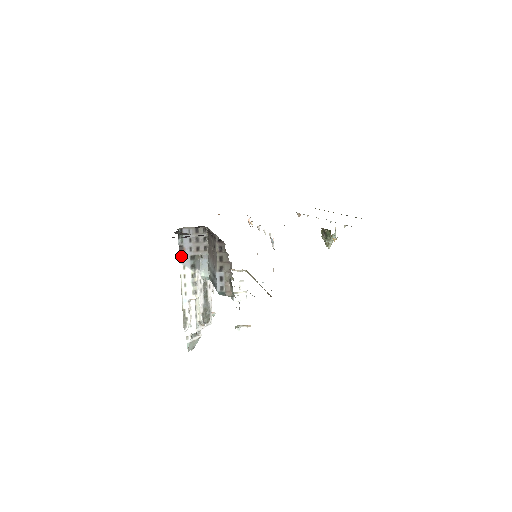
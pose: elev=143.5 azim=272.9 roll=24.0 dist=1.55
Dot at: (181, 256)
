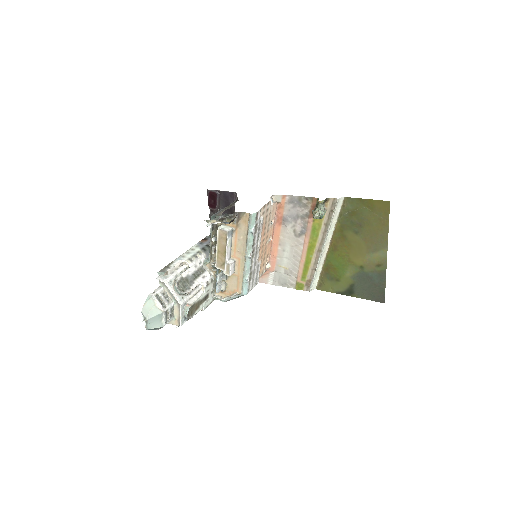
Dot at: (201, 242)
